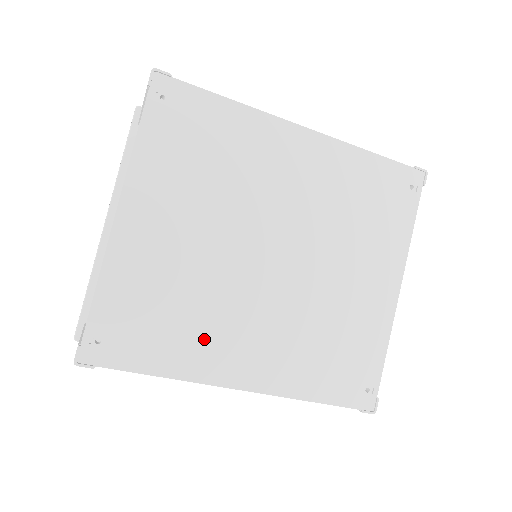
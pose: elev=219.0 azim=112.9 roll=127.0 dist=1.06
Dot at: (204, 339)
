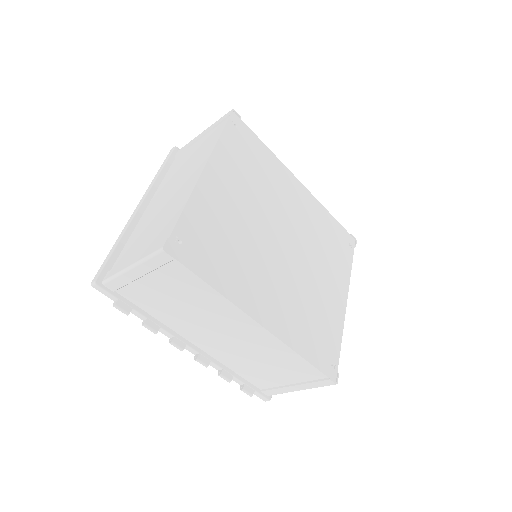
Dot at: (242, 276)
